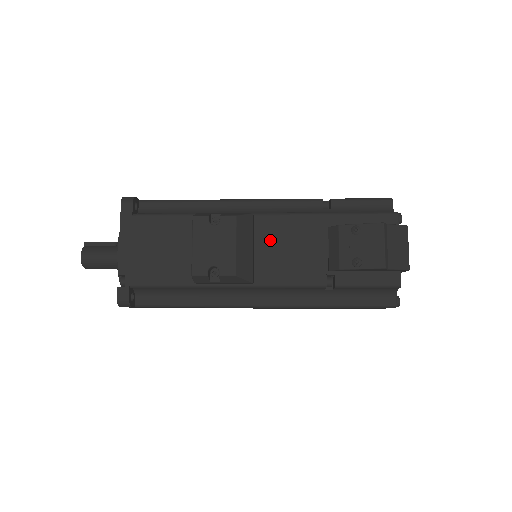
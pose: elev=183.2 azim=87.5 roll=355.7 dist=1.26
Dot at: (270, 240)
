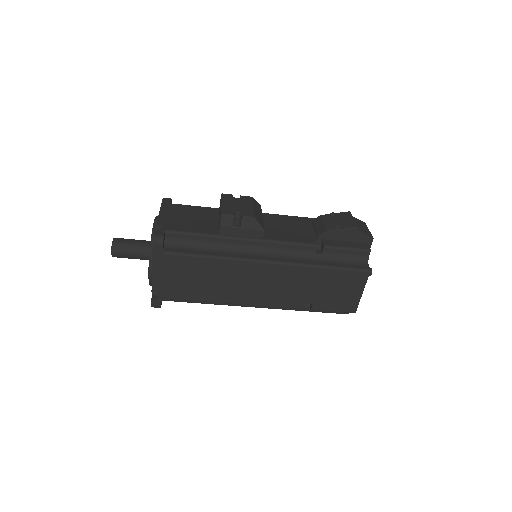
Dot at: (273, 223)
